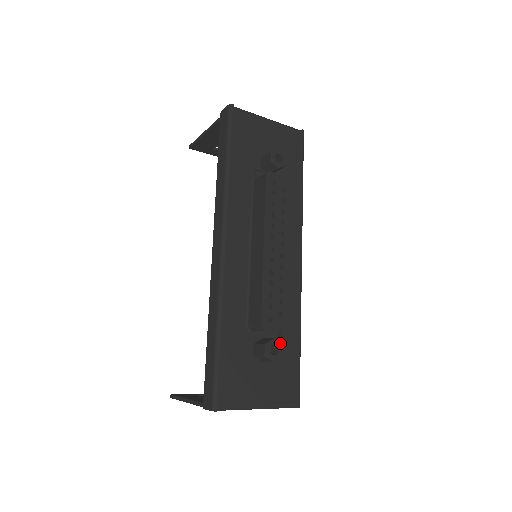
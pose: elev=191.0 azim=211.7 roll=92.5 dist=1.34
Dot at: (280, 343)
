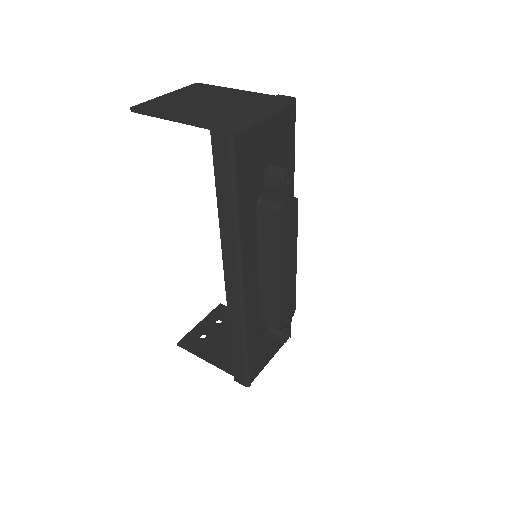
Dot at: (290, 327)
